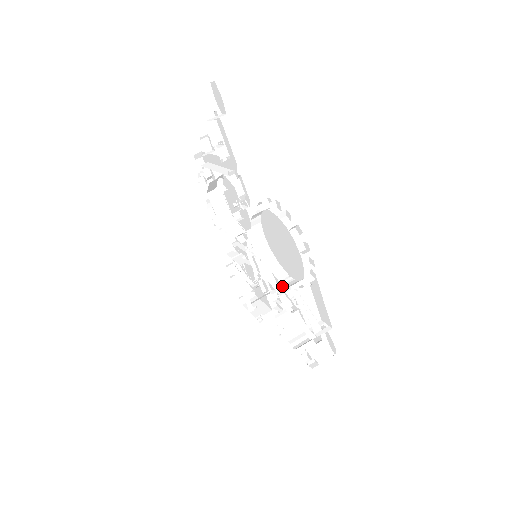
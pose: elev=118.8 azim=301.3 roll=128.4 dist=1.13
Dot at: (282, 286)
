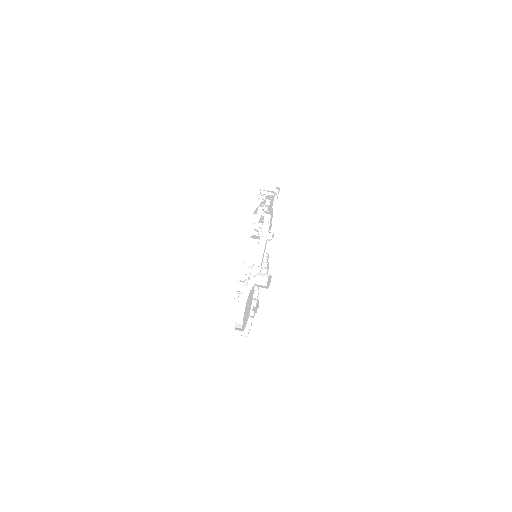
Dot at: occluded
